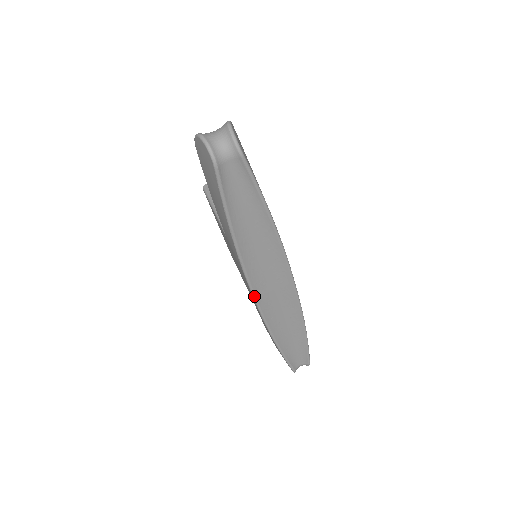
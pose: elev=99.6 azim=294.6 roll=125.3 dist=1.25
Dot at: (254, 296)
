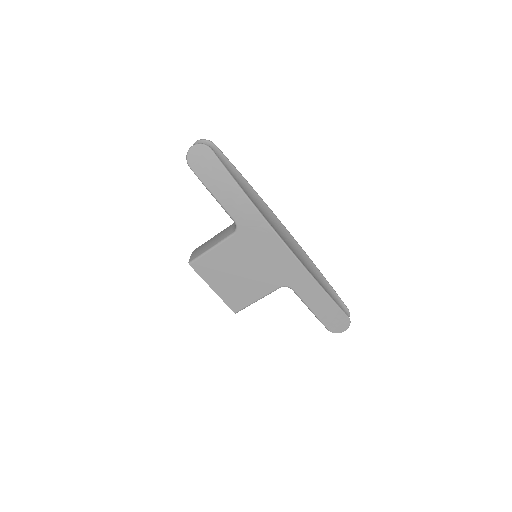
Dot at: (282, 240)
